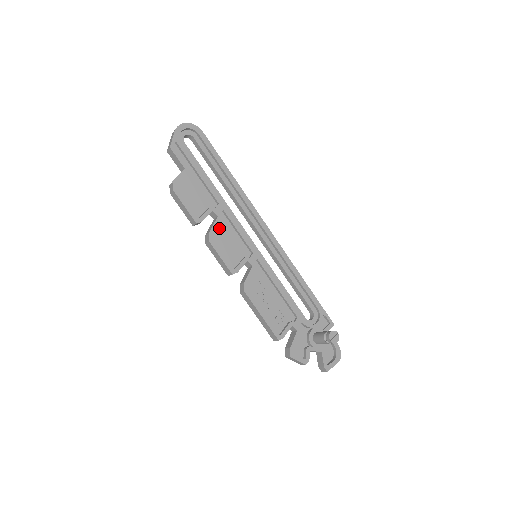
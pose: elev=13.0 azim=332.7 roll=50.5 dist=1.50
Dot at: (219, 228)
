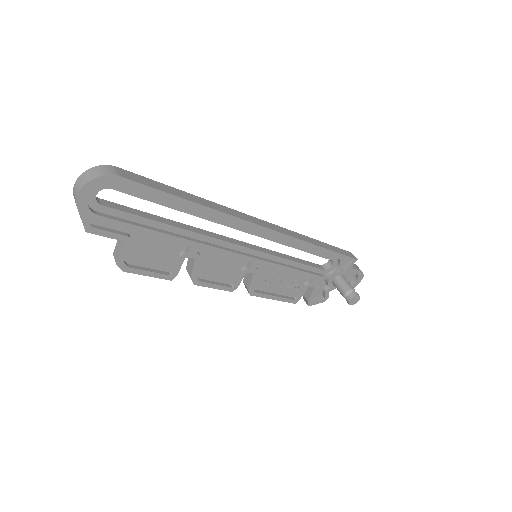
Dot at: (201, 262)
